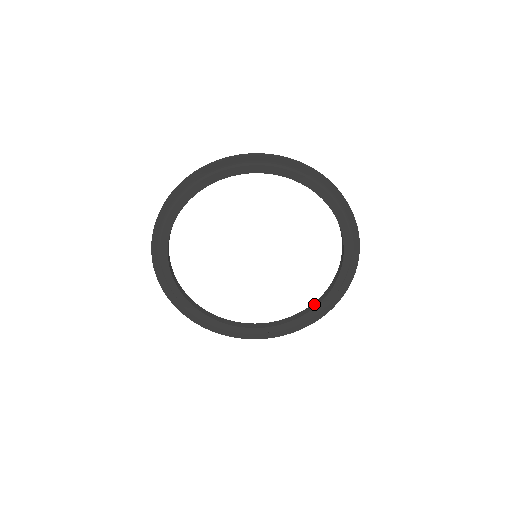
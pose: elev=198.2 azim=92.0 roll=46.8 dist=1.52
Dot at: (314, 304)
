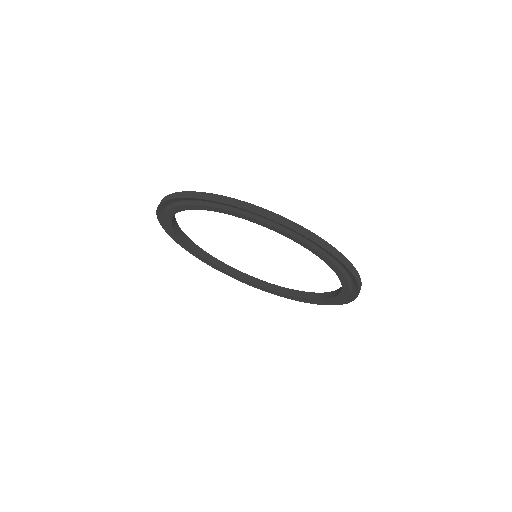
Dot at: (338, 291)
